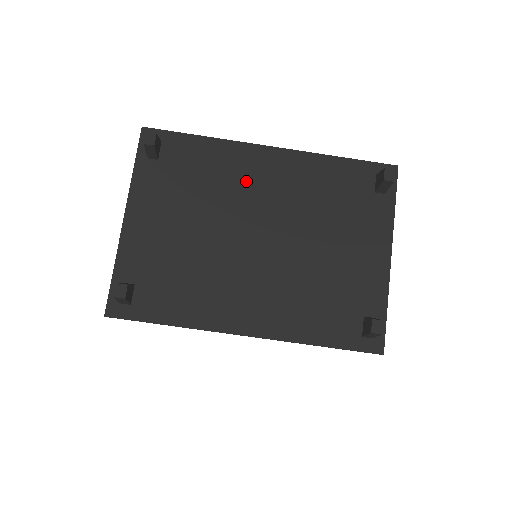
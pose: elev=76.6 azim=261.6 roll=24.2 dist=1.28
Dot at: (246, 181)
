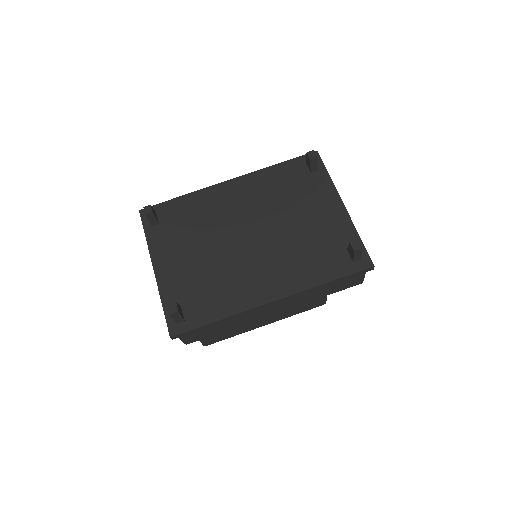
Dot at: (223, 208)
